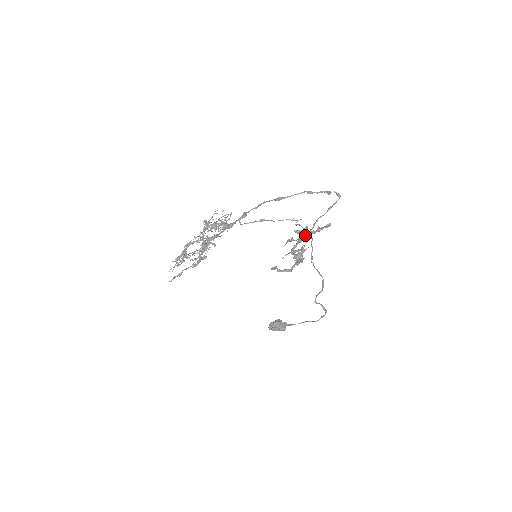
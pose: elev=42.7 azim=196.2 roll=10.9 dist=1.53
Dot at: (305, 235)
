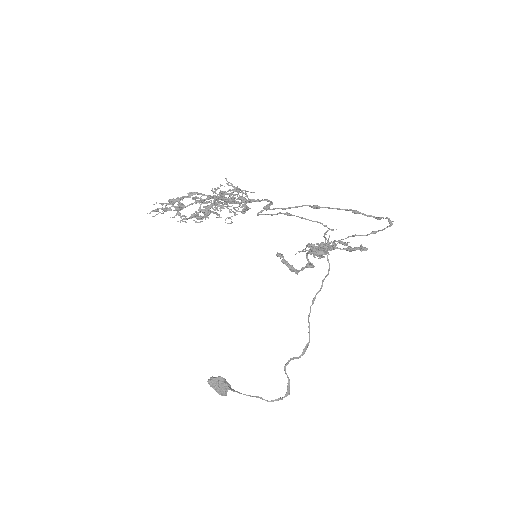
Dot at: occluded
